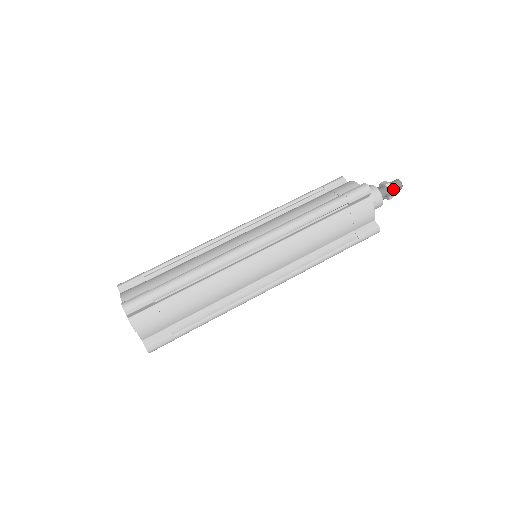
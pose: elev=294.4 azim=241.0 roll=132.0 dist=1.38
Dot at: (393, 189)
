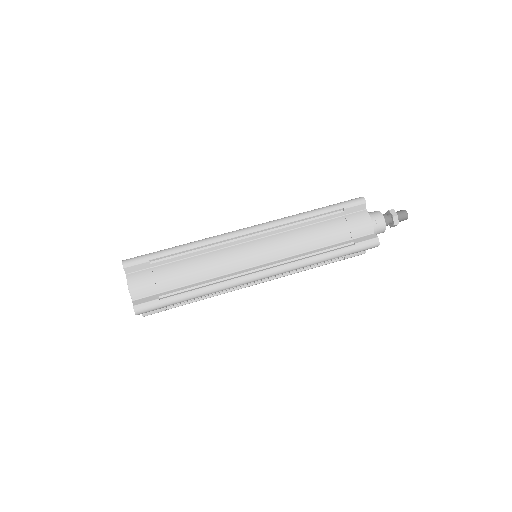
Dot at: (396, 214)
